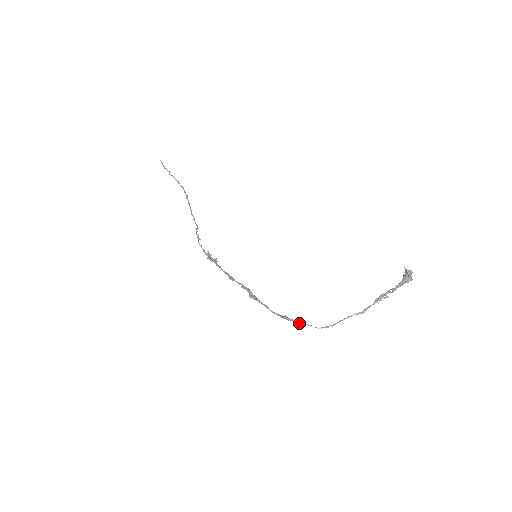
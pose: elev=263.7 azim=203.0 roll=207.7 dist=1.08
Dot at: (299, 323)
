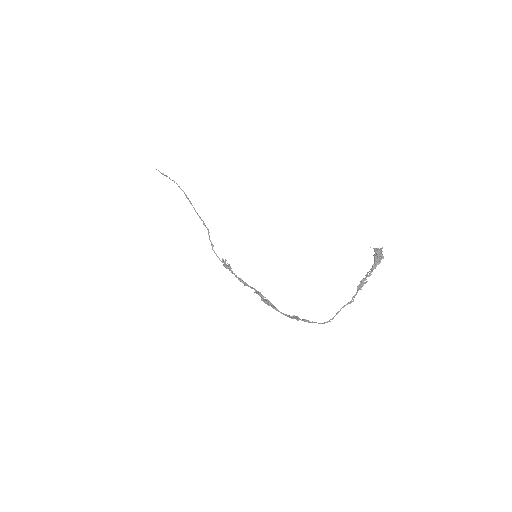
Dot at: occluded
